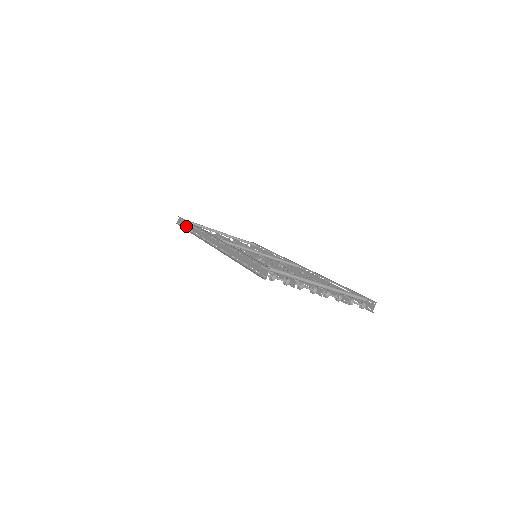
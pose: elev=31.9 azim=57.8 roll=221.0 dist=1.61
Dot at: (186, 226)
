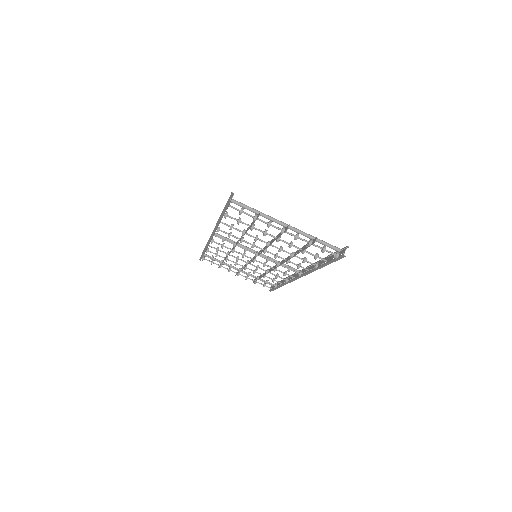
Dot at: occluded
